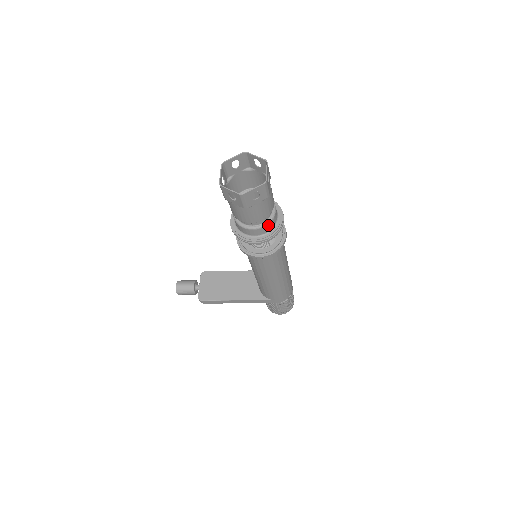
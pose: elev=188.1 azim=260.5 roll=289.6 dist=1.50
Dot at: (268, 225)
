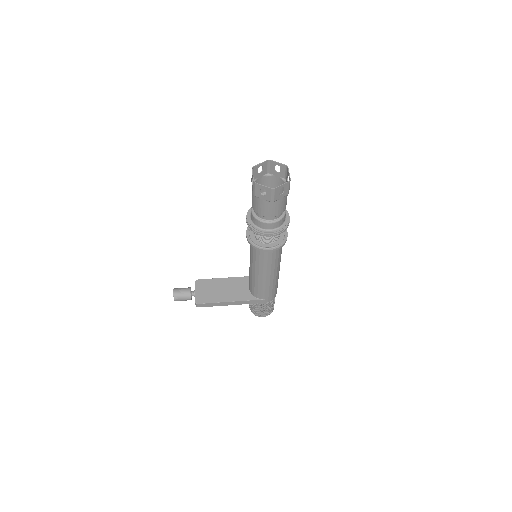
Dot at: (281, 220)
